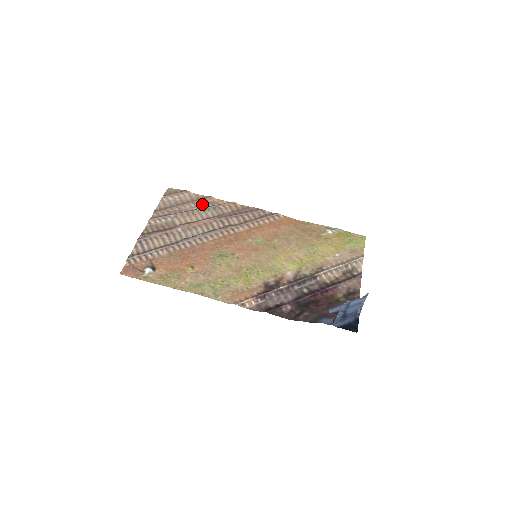
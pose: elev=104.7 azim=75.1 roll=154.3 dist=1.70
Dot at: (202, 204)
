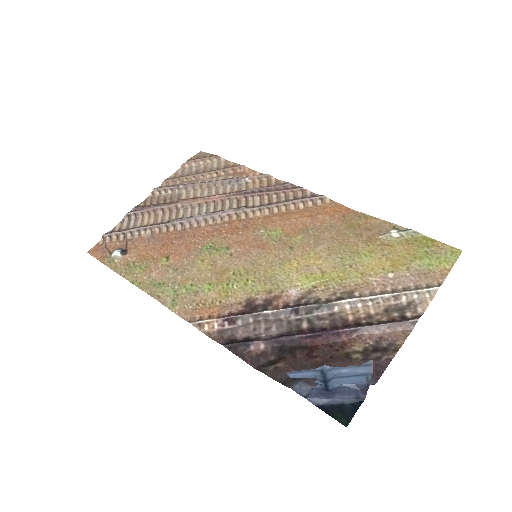
Dot at: (227, 174)
